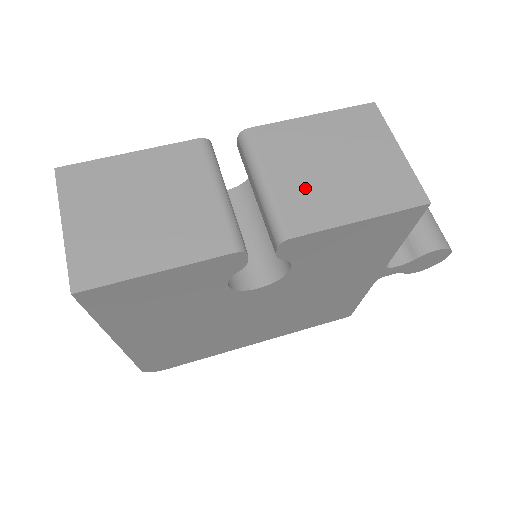
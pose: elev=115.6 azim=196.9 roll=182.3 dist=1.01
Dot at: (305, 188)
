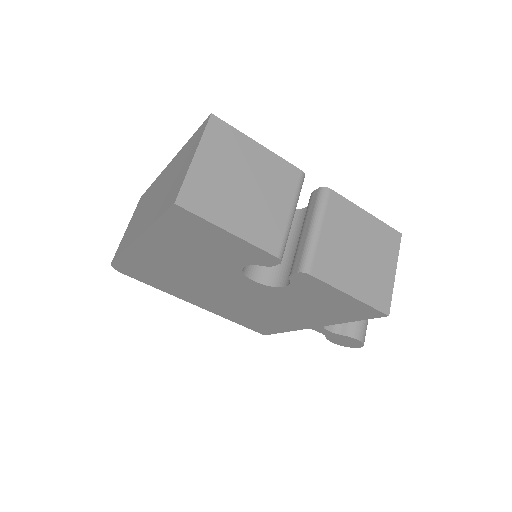
Dot at: (336, 252)
